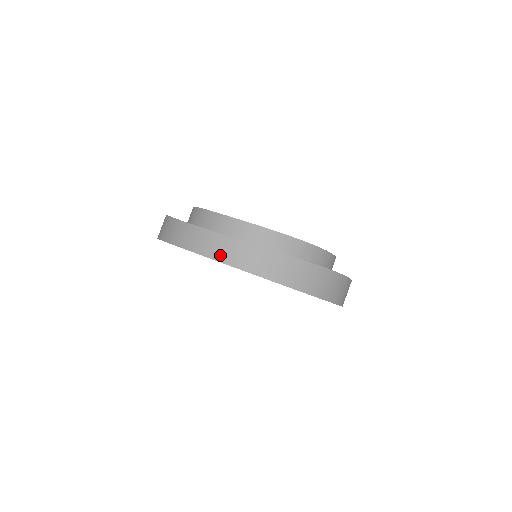
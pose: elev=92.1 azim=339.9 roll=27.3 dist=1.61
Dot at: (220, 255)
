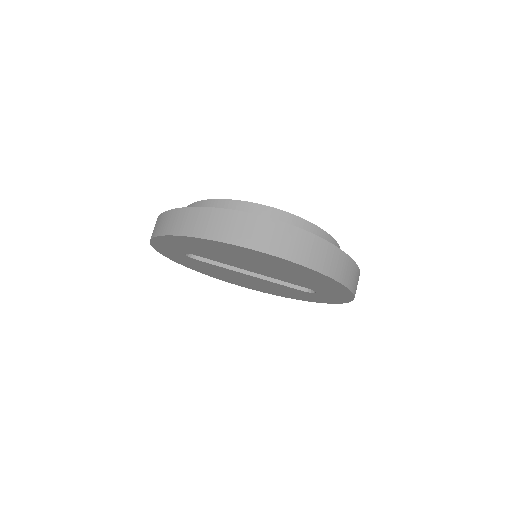
Dot at: (152, 234)
